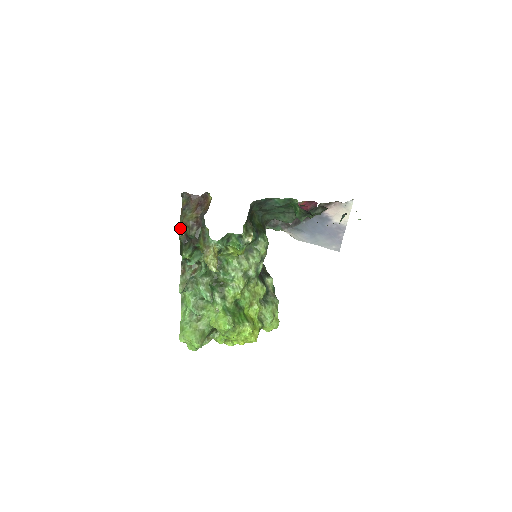
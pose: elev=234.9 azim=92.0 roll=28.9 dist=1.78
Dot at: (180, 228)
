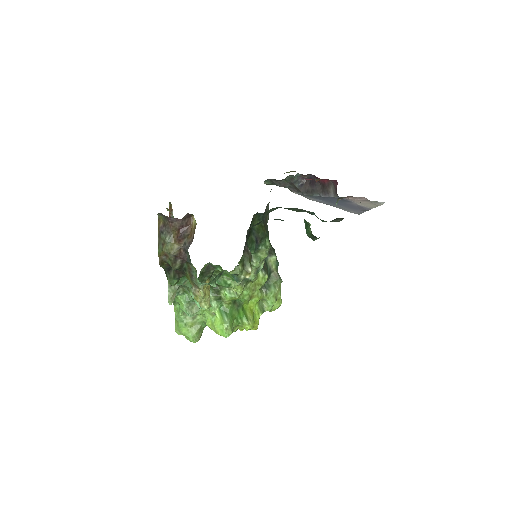
Dot at: (160, 258)
